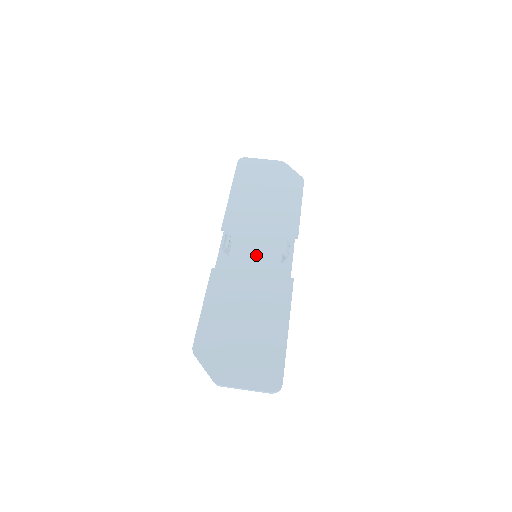
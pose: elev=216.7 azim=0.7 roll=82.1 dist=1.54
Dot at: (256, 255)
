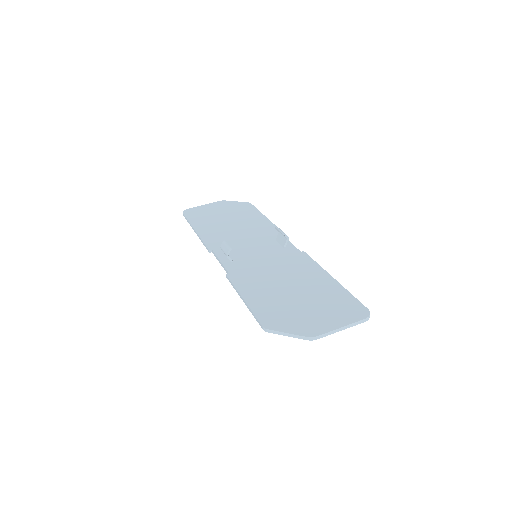
Dot at: (257, 252)
